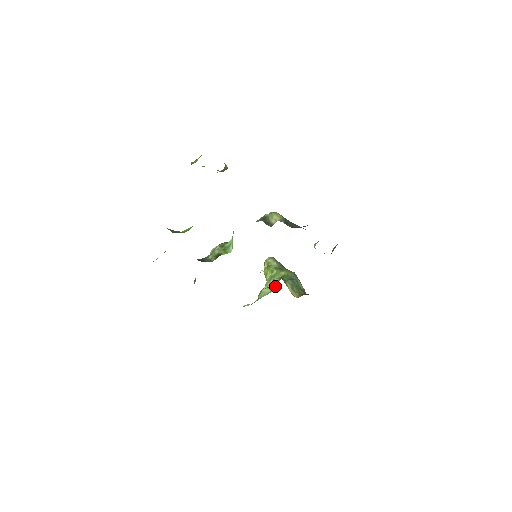
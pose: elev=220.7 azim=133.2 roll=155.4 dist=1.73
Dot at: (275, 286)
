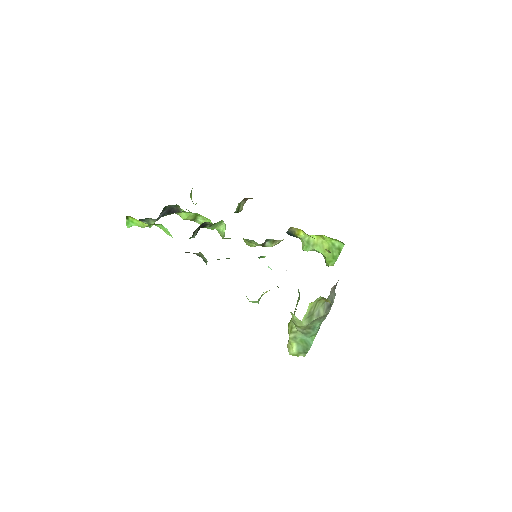
Dot at: (299, 297)
